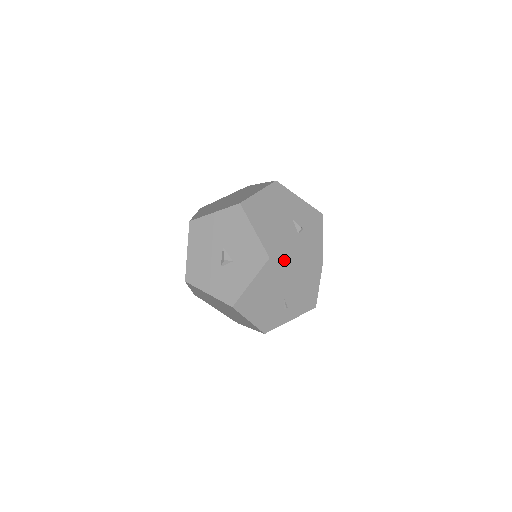
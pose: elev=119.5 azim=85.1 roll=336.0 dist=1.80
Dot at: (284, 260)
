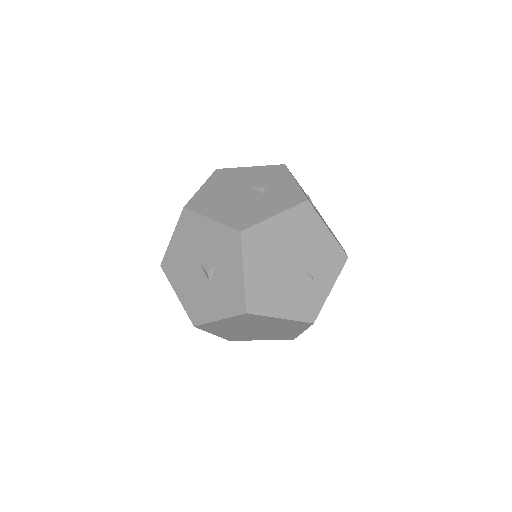
Dot at: (260, 224)
